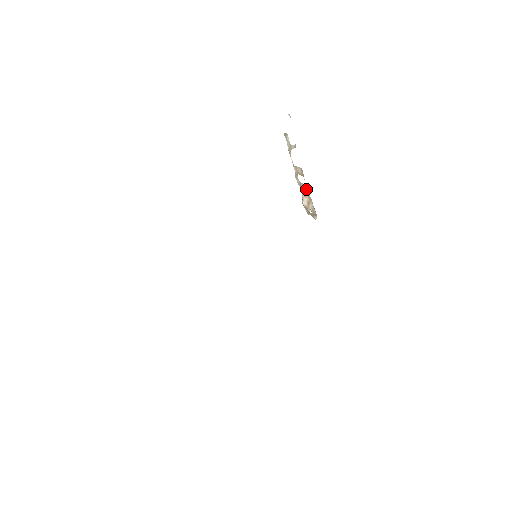
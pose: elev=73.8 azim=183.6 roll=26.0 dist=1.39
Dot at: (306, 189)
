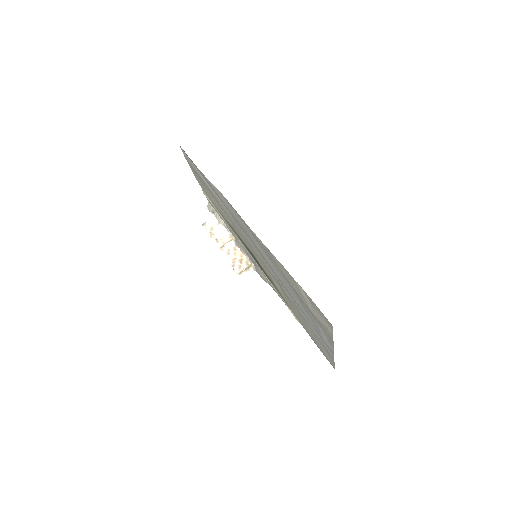
Dot at: (236, 249)
